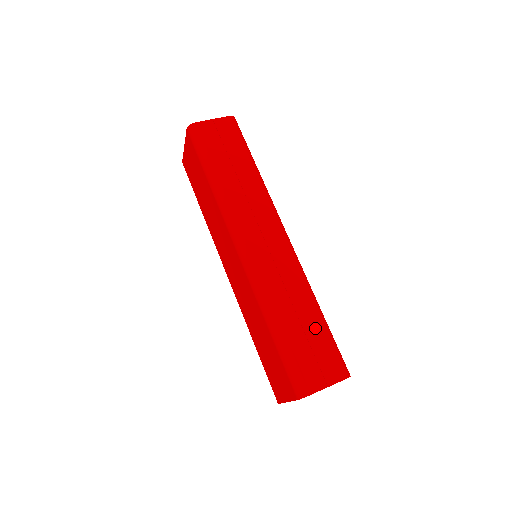
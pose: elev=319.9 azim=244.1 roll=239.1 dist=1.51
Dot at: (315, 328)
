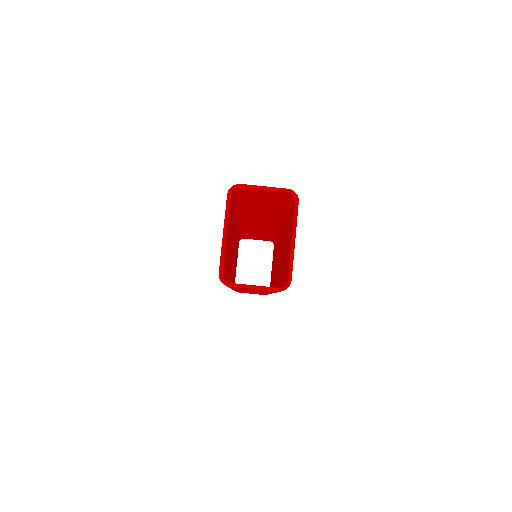
Dot at: occluded
